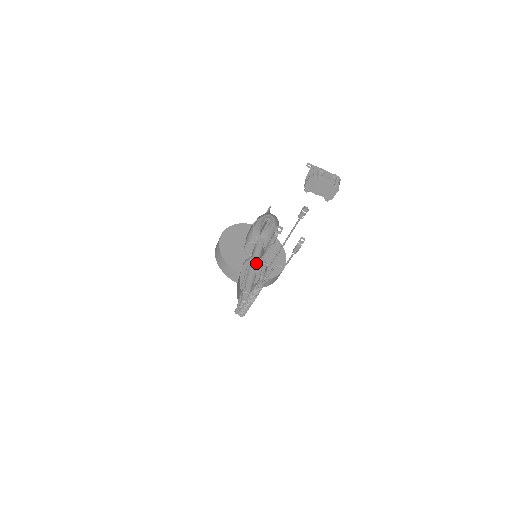
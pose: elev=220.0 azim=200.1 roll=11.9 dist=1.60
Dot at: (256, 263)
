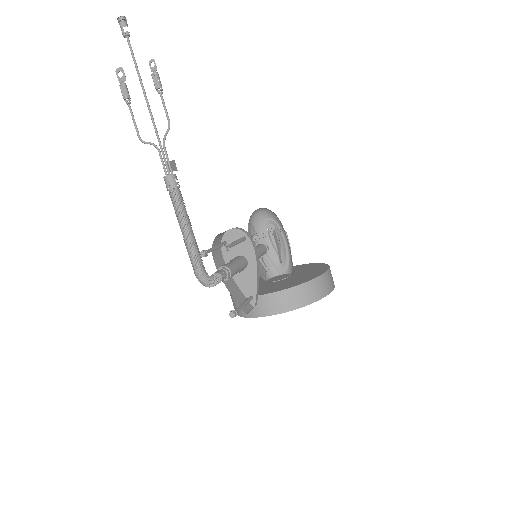
Dot at: (232, 238)
